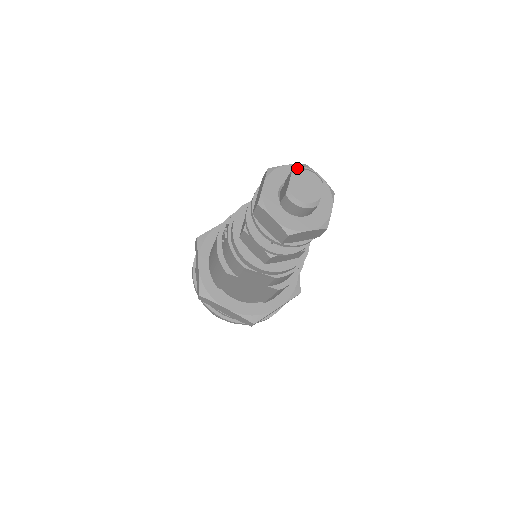
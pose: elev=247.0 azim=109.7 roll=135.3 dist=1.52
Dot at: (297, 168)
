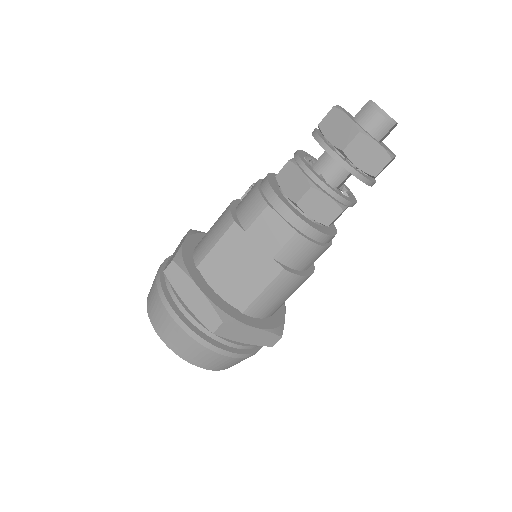
Dot at: occluded
